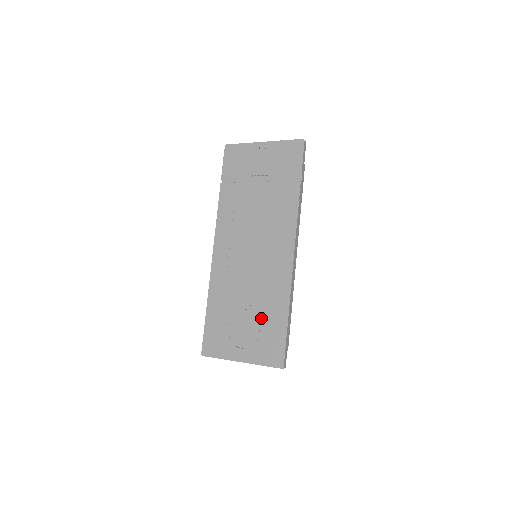
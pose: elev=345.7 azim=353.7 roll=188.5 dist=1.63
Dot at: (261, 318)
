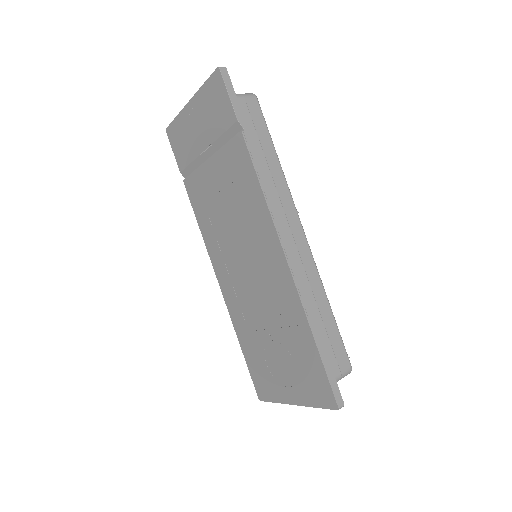
Dot at: (288, 343)
